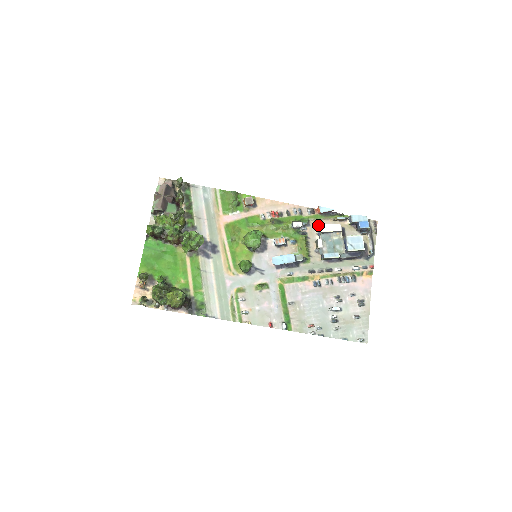
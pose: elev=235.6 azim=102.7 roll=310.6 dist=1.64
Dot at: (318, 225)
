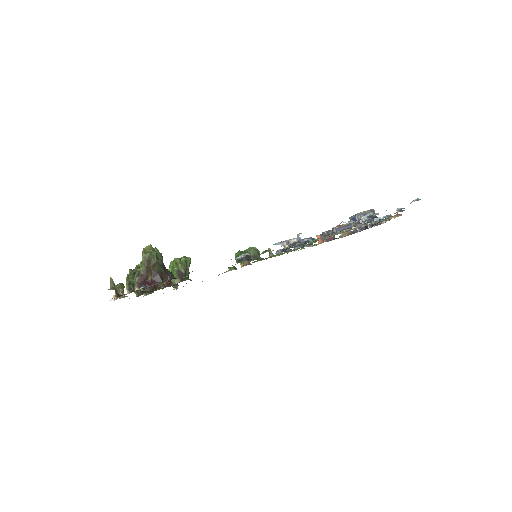
Dot at: occluded
